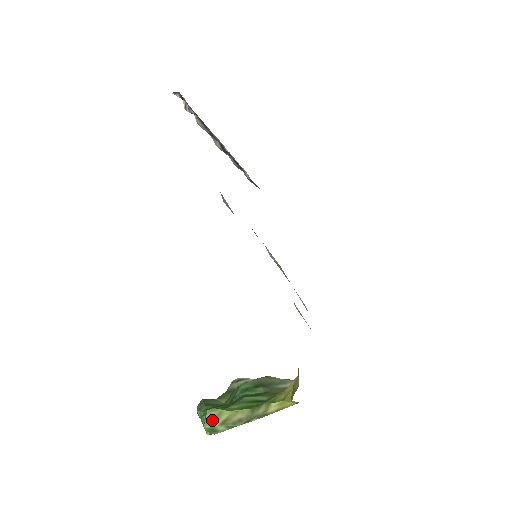
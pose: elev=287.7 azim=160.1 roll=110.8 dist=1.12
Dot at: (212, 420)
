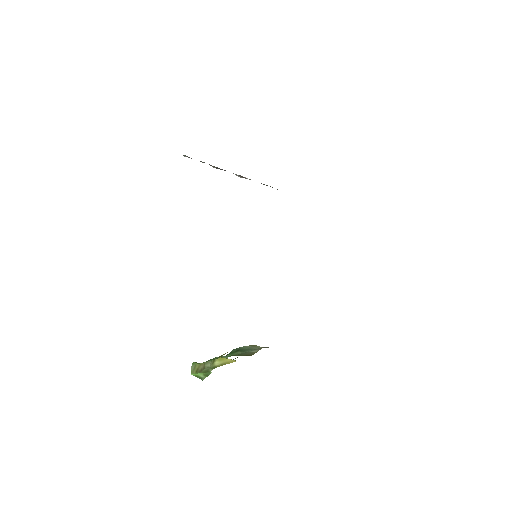
Dot at: (193, 370)
